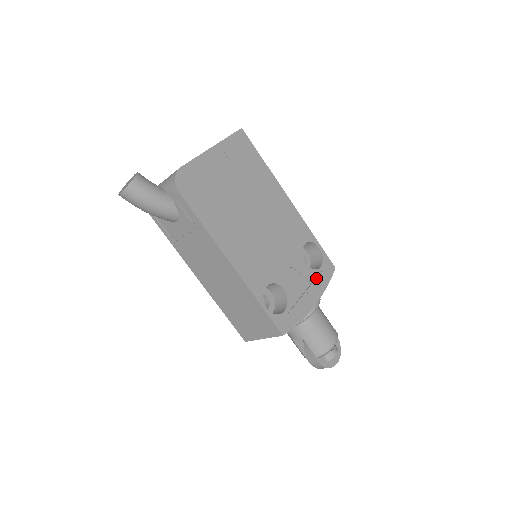
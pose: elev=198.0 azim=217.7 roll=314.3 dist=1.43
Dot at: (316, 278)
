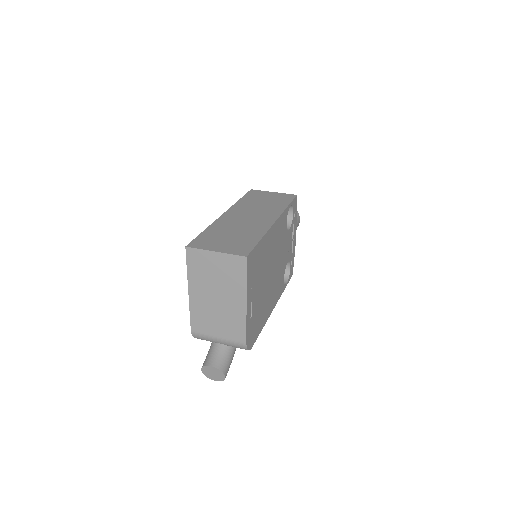
Dot at: (294, 224)
